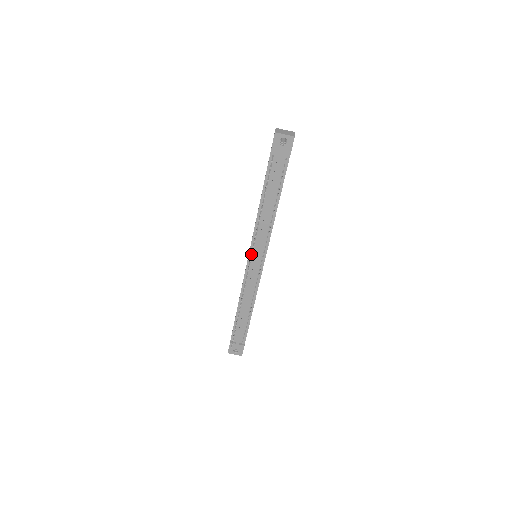
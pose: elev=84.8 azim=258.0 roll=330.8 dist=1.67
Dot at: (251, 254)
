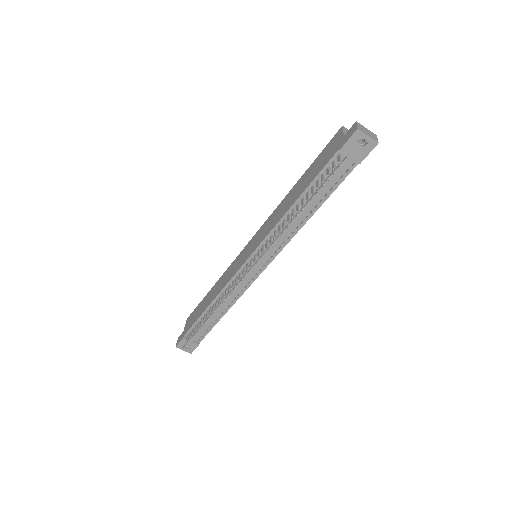
Dot at: (258, 258)
